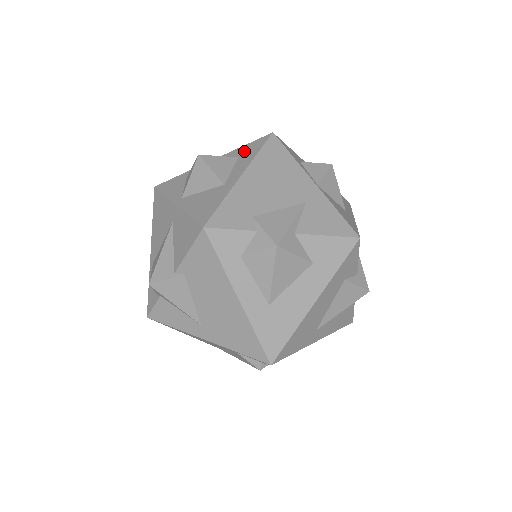
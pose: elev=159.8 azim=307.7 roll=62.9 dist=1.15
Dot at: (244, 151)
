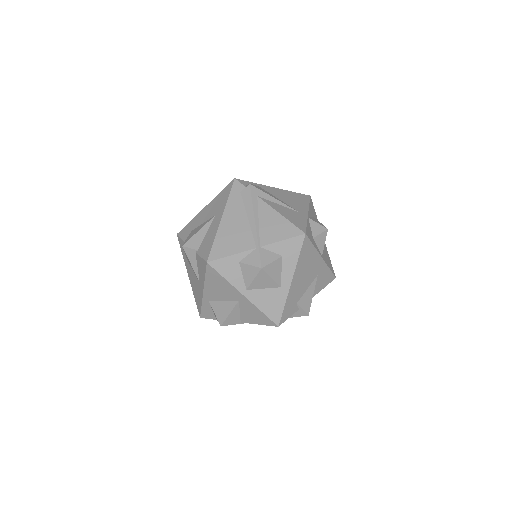
Dot at: (286, 250)
